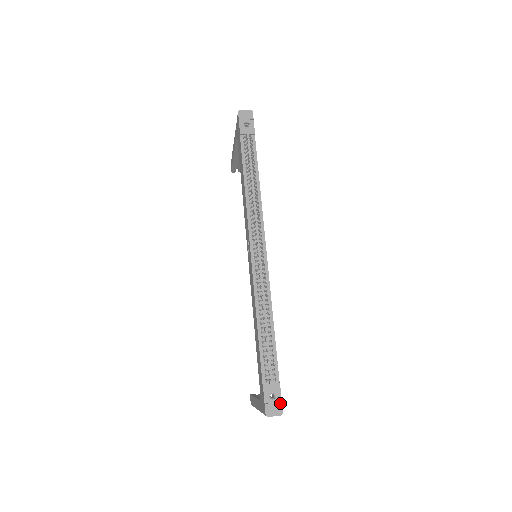
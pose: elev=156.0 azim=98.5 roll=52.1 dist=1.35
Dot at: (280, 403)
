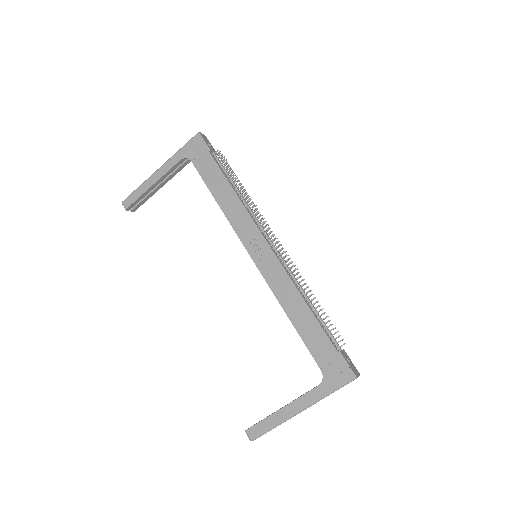
Dot at: occluded
